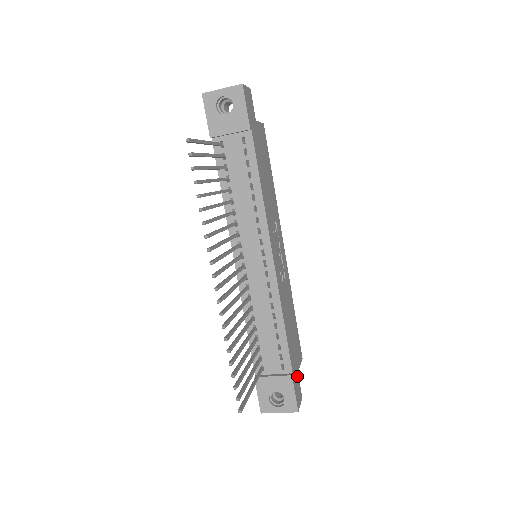
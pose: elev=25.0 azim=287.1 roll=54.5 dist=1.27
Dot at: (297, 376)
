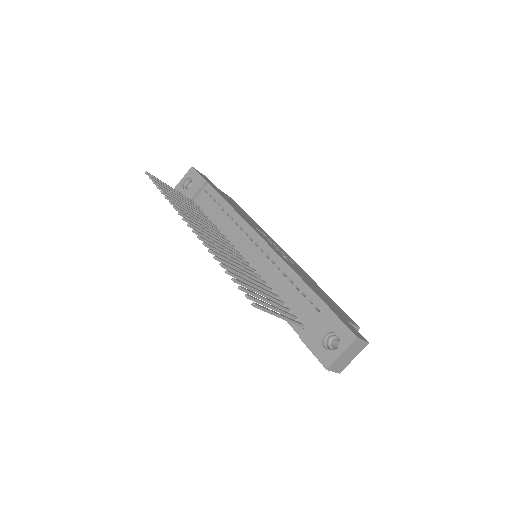
Dot at: (346, 321)
